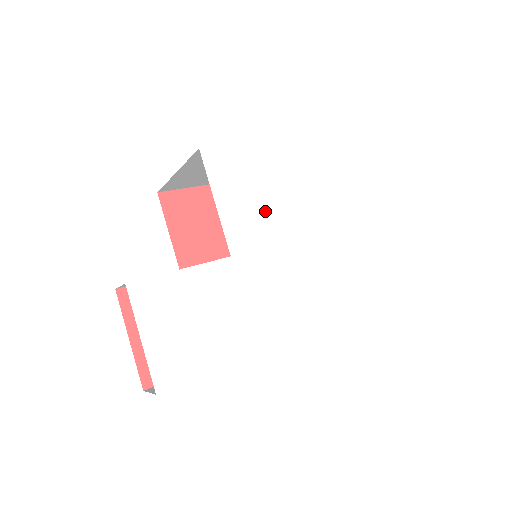
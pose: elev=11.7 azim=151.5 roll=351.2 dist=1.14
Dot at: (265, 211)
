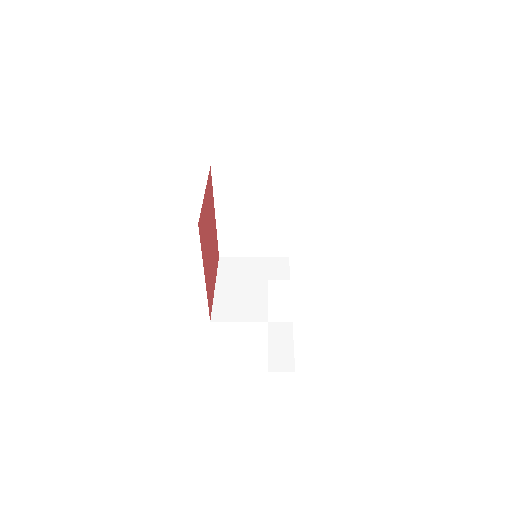
Dot at: occluded
